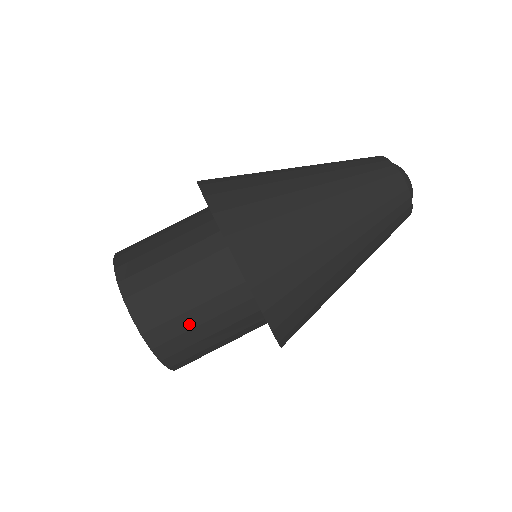
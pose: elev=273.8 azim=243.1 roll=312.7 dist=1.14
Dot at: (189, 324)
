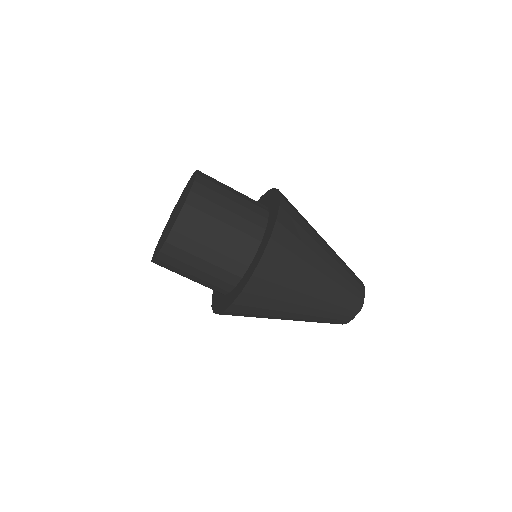
Dot at: (187, 270)
